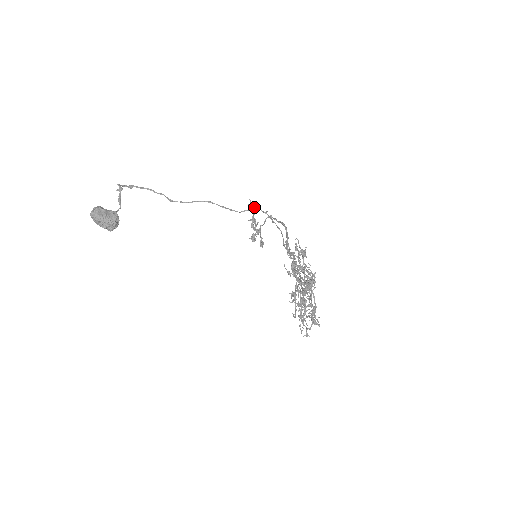
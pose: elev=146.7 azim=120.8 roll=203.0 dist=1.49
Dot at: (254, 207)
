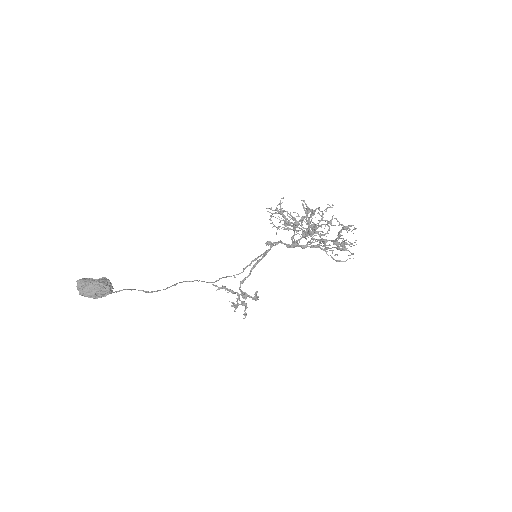
Dot at: (222, 286)
